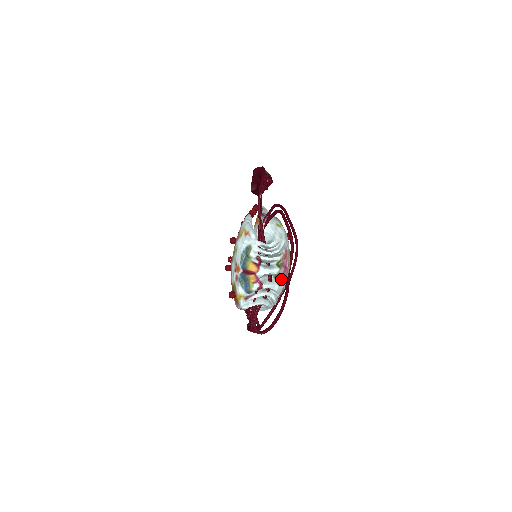
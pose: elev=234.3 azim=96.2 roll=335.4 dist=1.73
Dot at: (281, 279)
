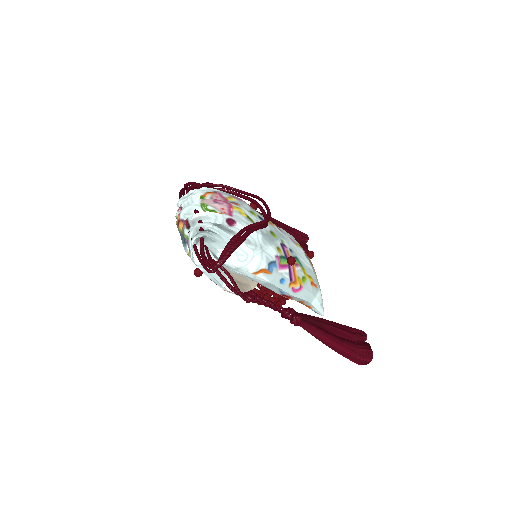
Dot at: (222, 213)
